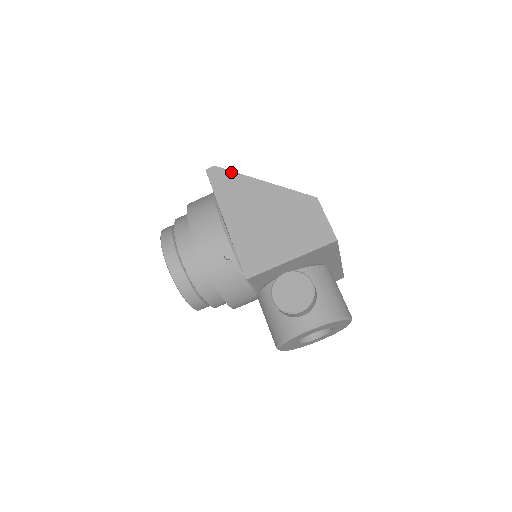
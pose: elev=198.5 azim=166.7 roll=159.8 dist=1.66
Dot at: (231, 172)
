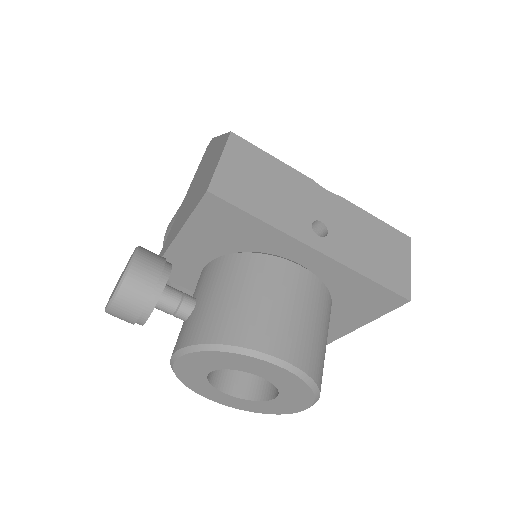
Dot at: occluded
